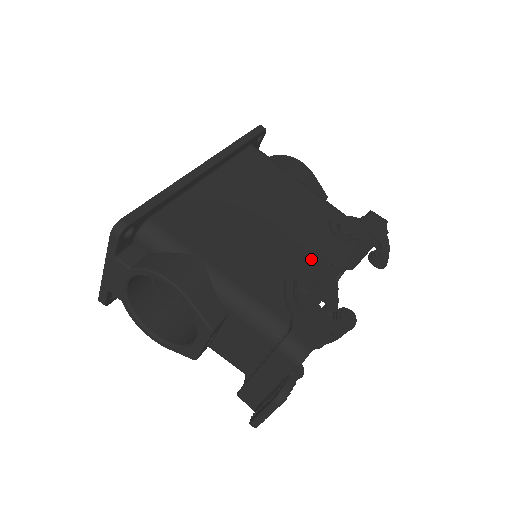
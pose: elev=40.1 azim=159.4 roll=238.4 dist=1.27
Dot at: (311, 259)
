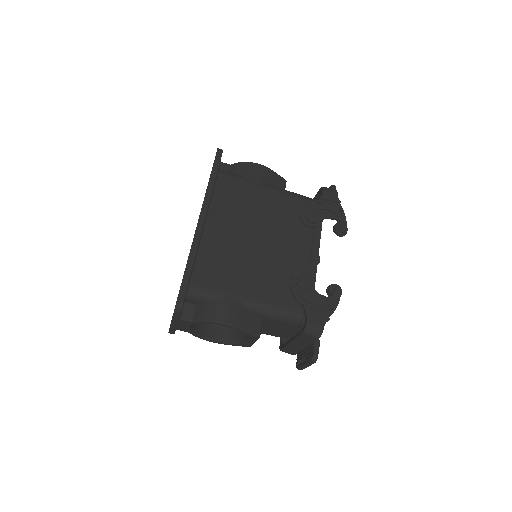
Dot at: (298, 254)
